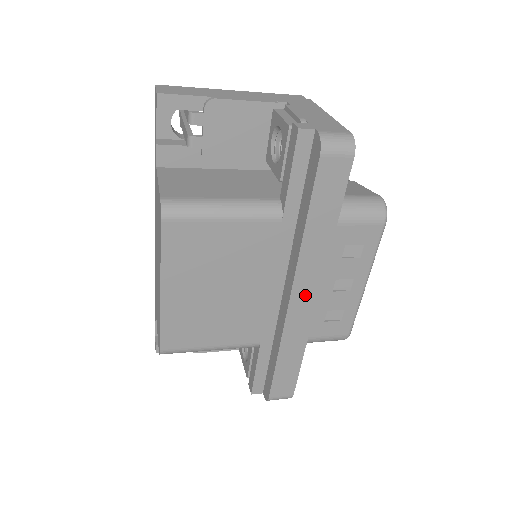
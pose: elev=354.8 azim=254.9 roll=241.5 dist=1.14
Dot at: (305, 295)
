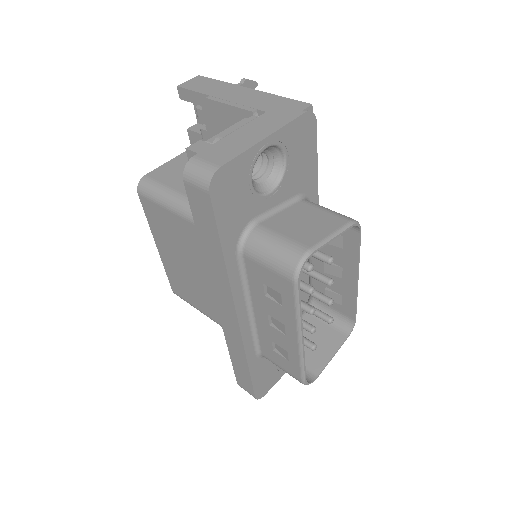
Dot at: (227, 309)
